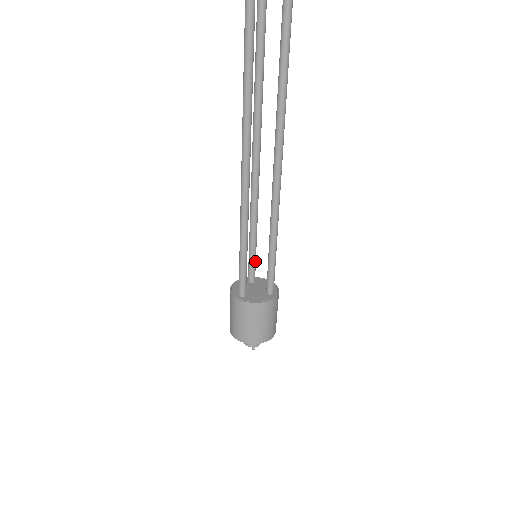
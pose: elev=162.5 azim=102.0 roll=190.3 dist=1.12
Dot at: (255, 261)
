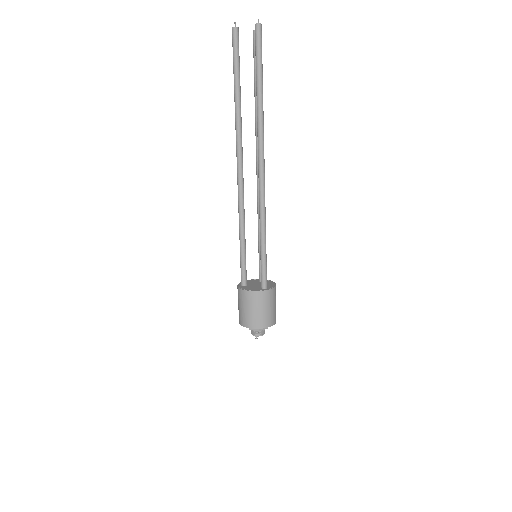
Dot at: occluded
